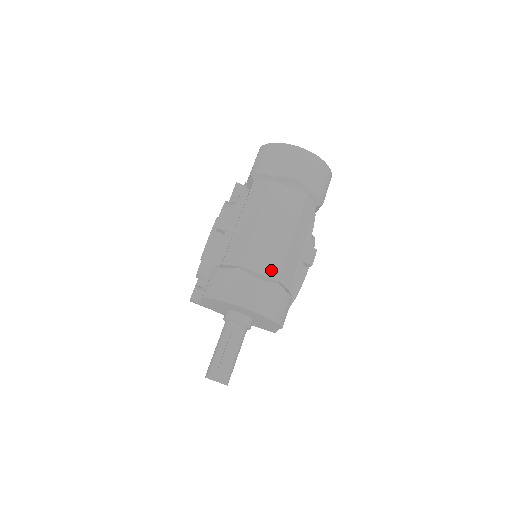
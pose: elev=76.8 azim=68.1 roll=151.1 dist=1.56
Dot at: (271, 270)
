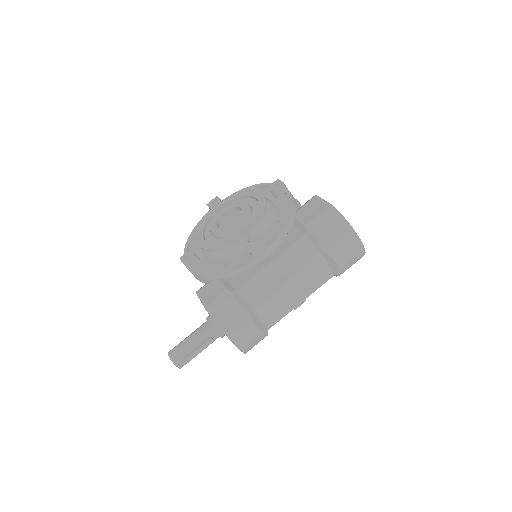
Dot at: (269, 320)
